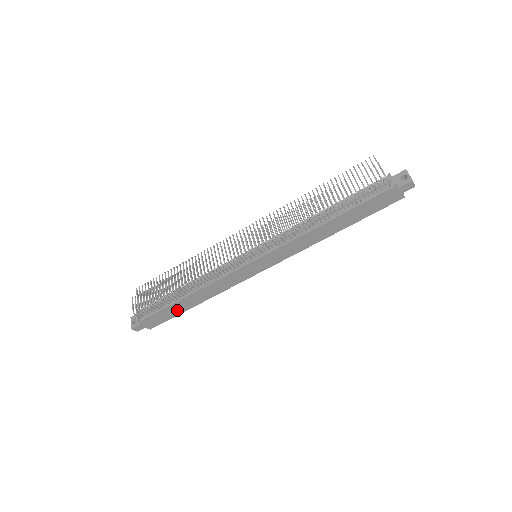
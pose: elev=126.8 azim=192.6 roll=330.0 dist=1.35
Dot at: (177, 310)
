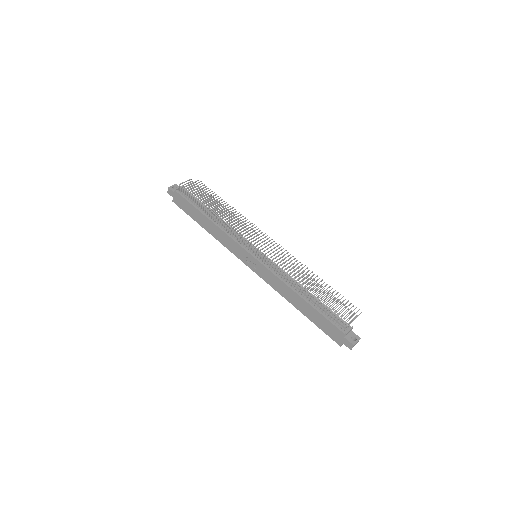
Dot at: (194, 215)
